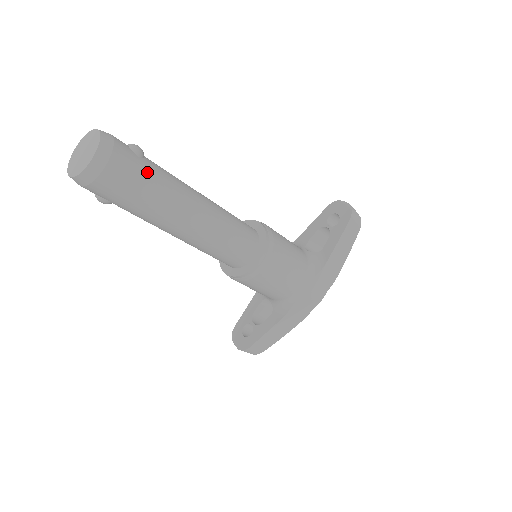
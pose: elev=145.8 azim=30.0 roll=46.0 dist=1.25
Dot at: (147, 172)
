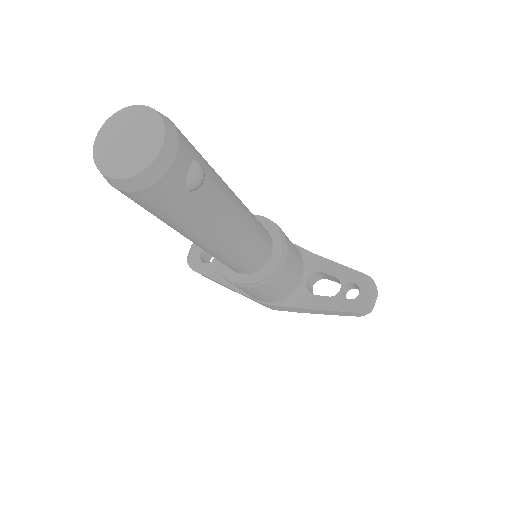
Dot at: (182, 208)
